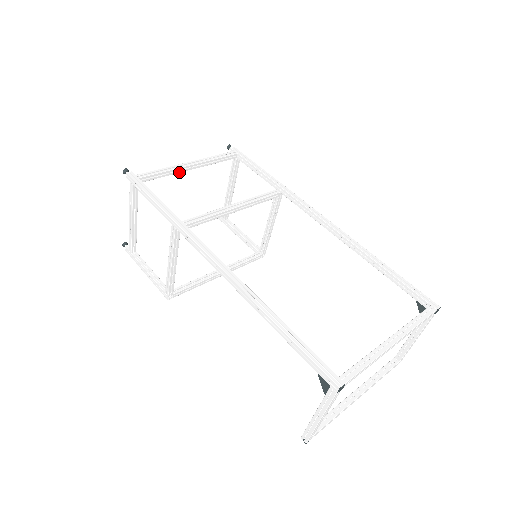
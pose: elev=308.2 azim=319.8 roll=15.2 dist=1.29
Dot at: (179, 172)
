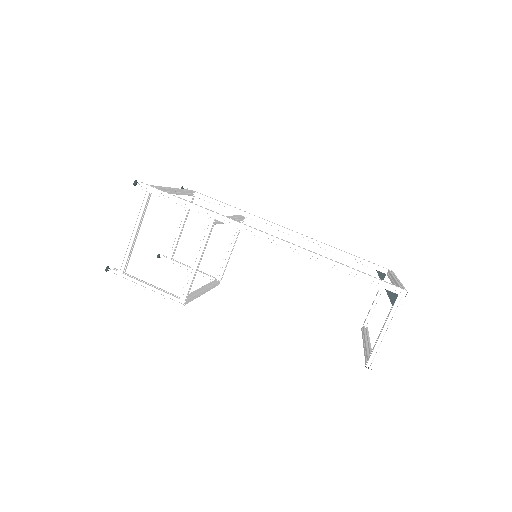
Dot at: (170, 193)
